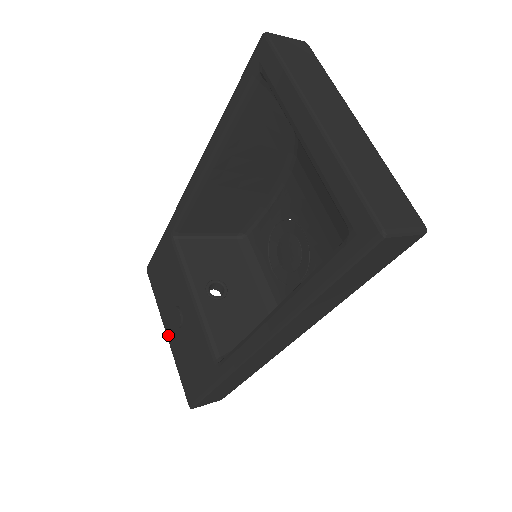
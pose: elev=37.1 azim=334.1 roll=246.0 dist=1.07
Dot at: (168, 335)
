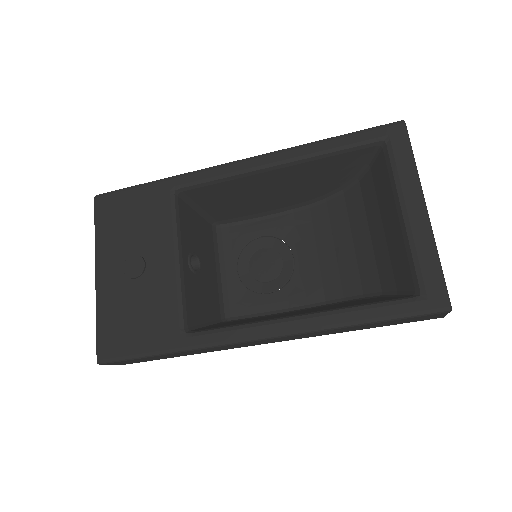
Dot at: (100, 277)
